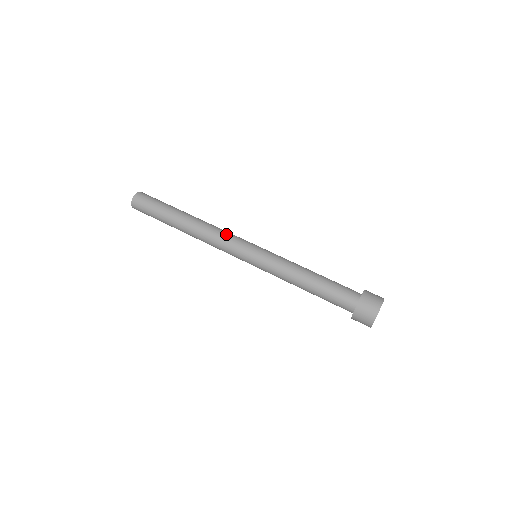
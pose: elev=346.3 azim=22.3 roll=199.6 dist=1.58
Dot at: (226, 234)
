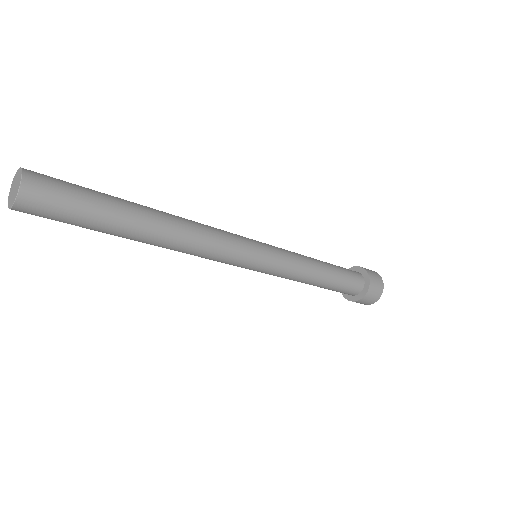
Dot at: (222, 234)
